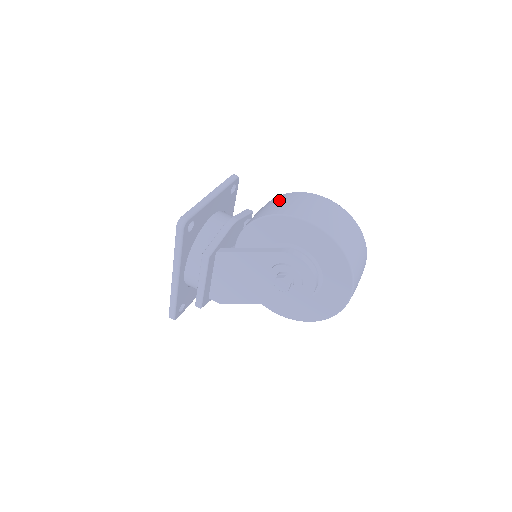
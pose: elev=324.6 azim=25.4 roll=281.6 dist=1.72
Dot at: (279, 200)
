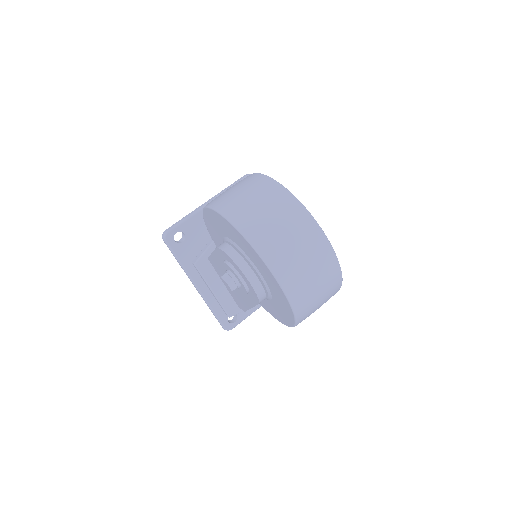
Dot at: occluded
